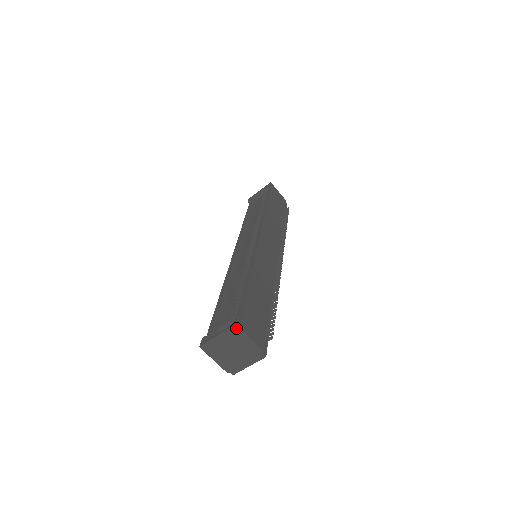
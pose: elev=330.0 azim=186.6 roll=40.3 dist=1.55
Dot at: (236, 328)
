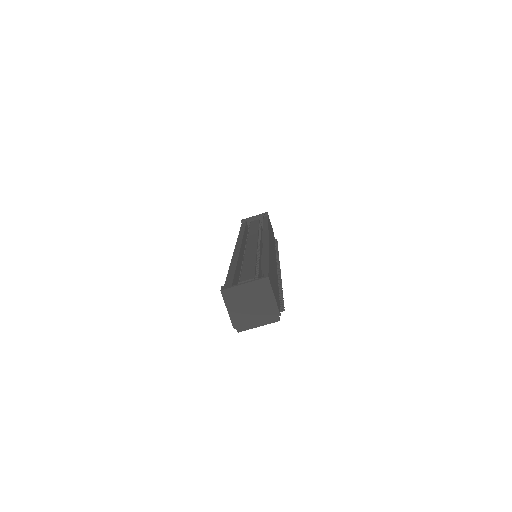
Dot at: (266, 281)
